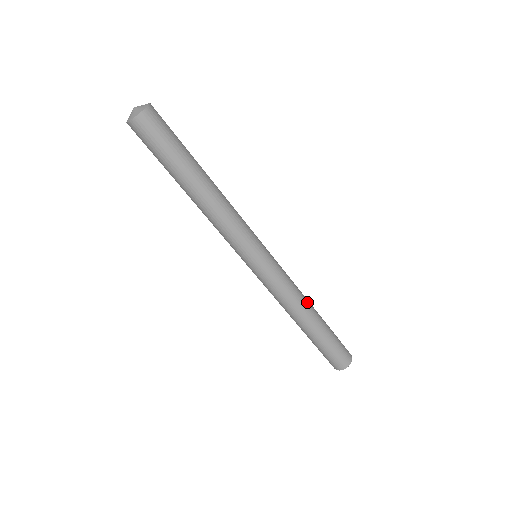
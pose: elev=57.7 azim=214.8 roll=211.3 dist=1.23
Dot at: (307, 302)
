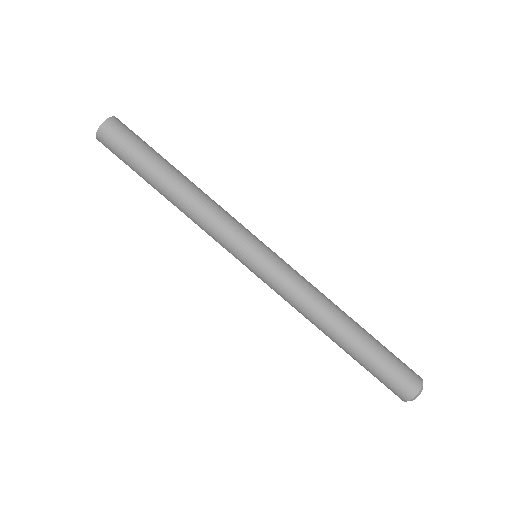
Dot at: (333, 305)
